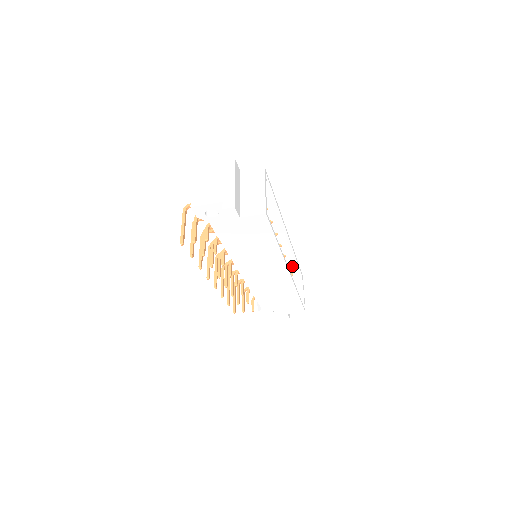
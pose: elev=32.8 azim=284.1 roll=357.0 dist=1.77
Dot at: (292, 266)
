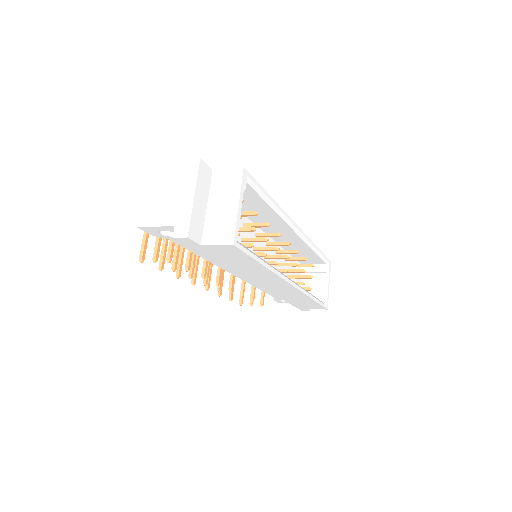
Dot at: (313, 255)
